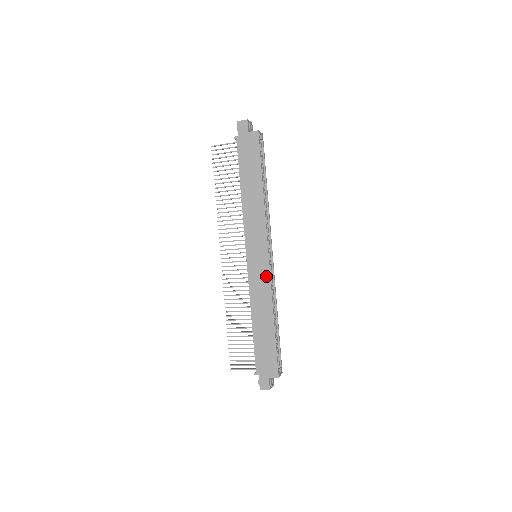
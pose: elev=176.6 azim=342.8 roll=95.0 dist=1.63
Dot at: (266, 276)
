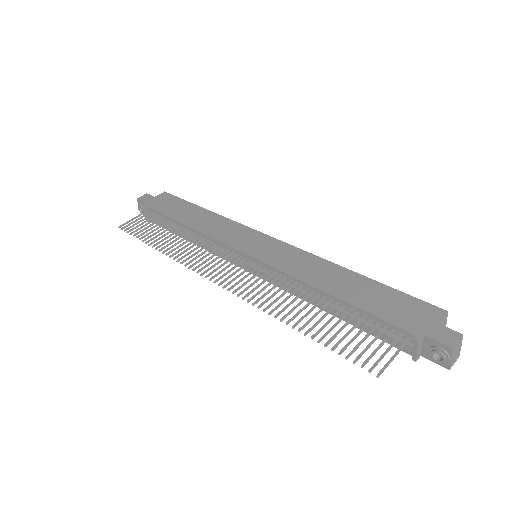
Dot at: (288, 249)
